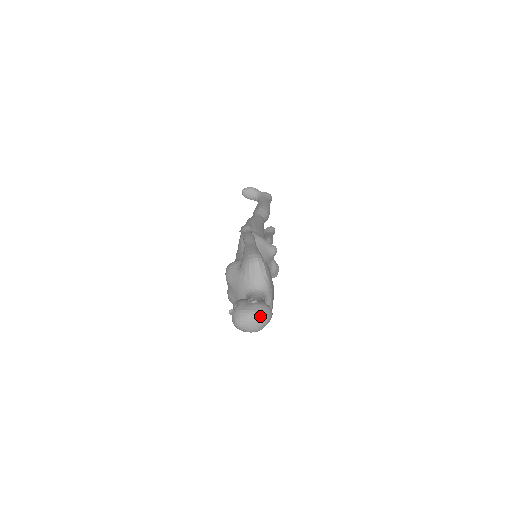
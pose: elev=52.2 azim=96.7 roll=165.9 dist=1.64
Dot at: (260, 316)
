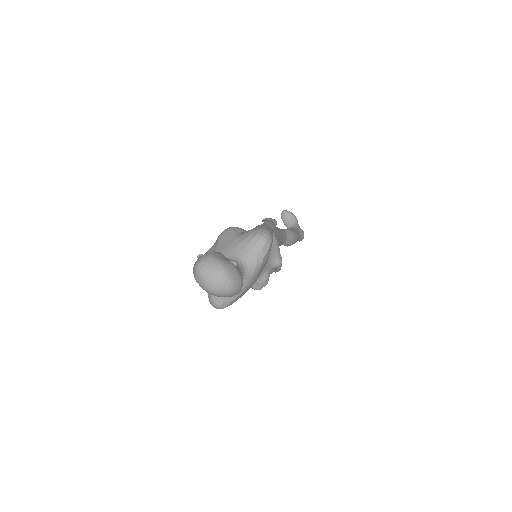
Dot at: (228, 278)
